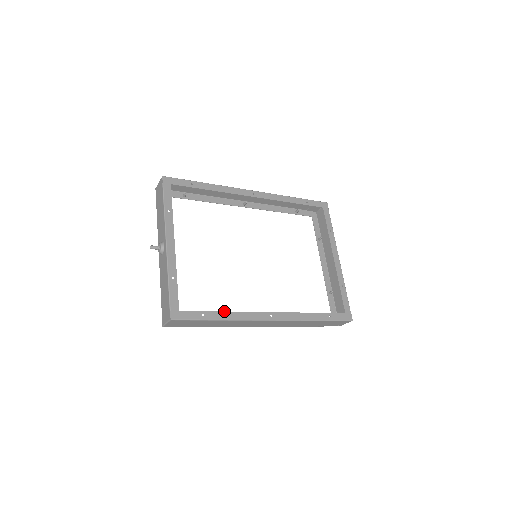
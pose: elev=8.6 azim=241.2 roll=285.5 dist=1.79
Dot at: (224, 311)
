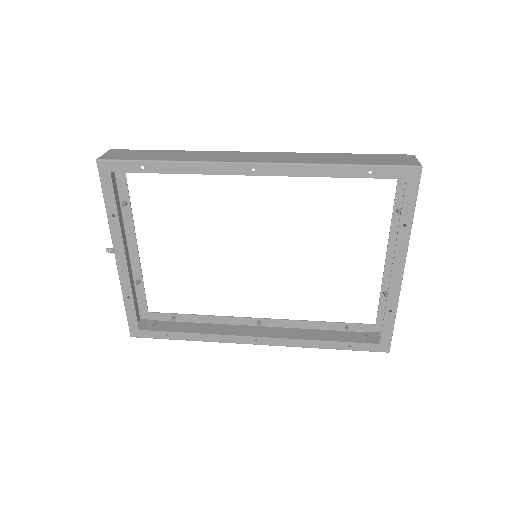
Dot at: (192, 333)
